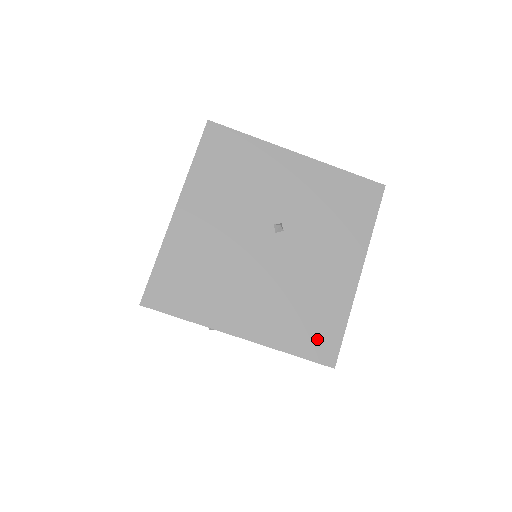
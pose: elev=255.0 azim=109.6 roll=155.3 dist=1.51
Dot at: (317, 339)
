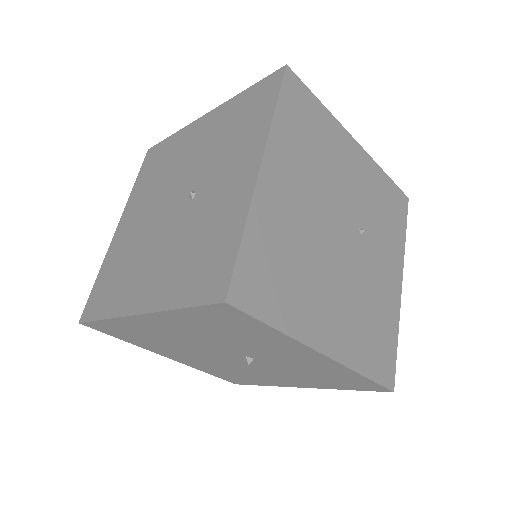
Dot at: (233, 379)
